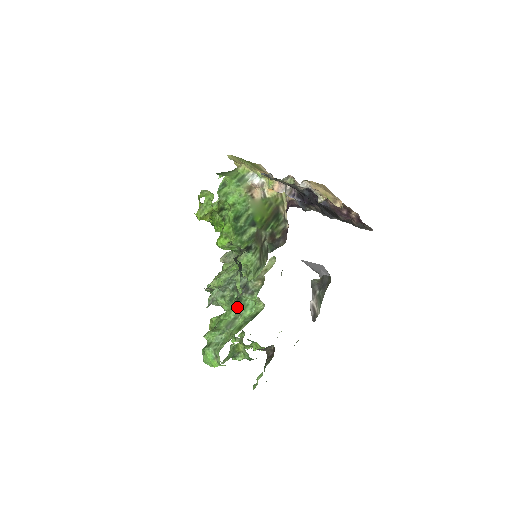
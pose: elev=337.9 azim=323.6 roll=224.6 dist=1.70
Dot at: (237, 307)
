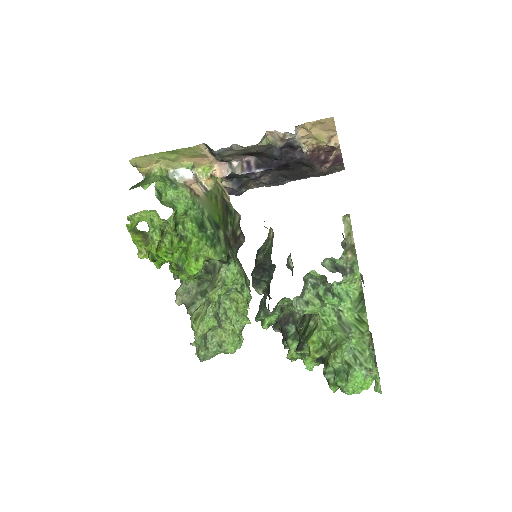
Dot at: (338, 301)
